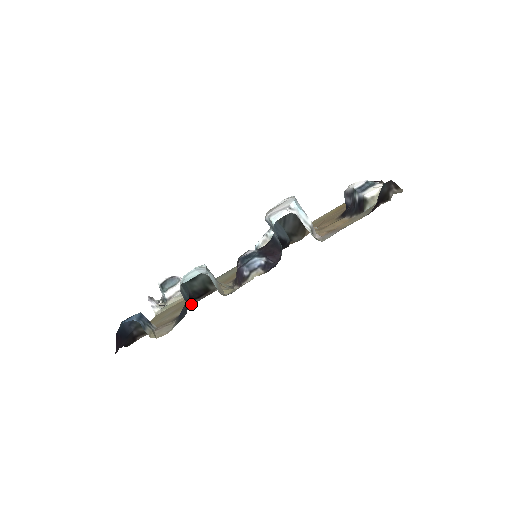
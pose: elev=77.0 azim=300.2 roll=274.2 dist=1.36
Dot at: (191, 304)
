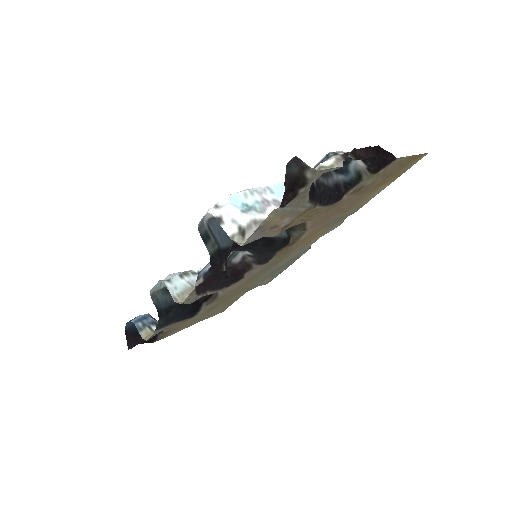
Dot at: (200, 307)
